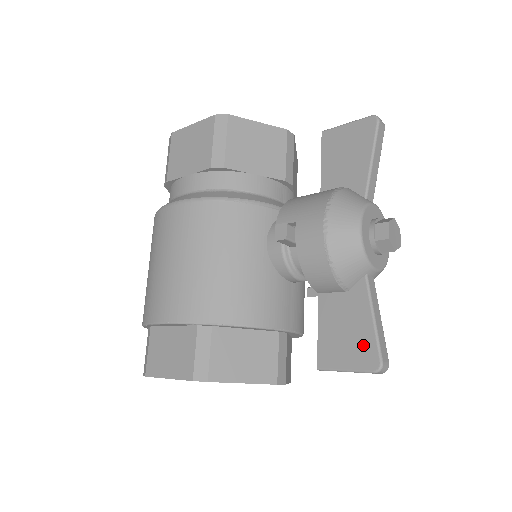
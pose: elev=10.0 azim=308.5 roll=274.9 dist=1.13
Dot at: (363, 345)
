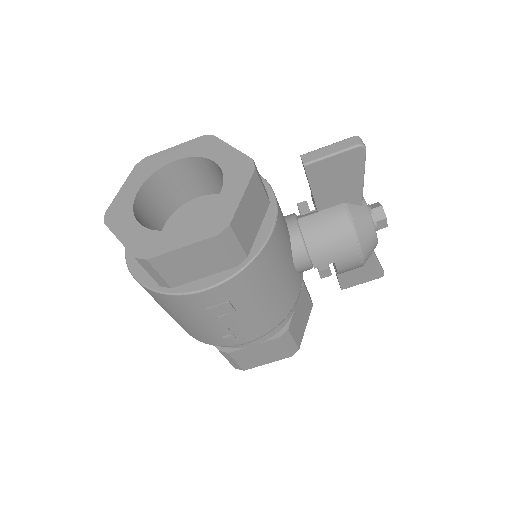
Dot at: occluded
